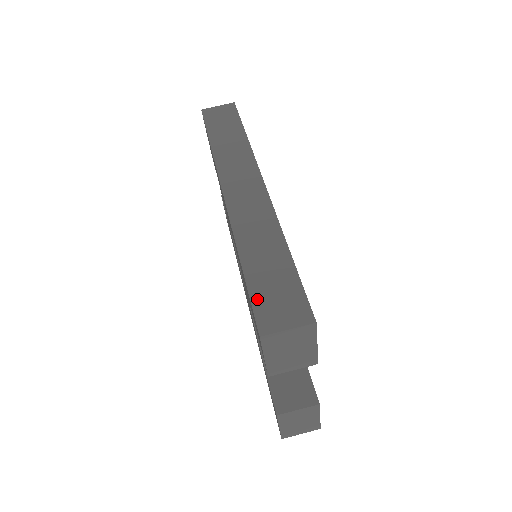
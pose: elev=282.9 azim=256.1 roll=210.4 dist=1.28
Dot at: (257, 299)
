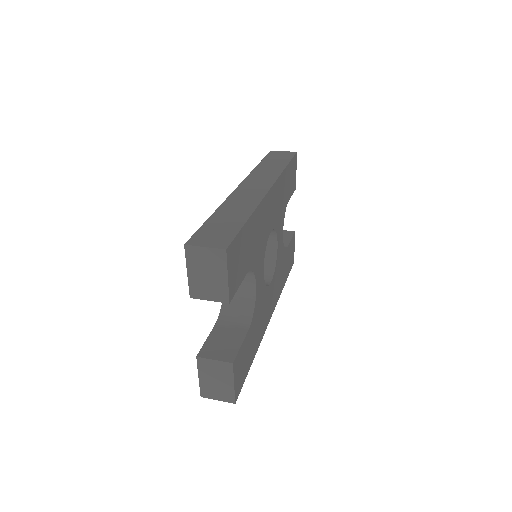
Dot at: (202, 230)
